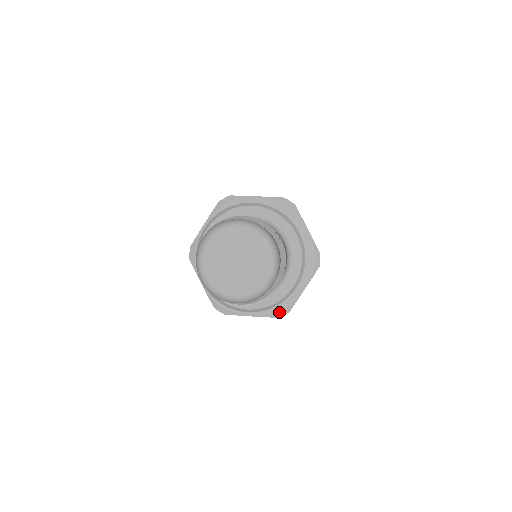
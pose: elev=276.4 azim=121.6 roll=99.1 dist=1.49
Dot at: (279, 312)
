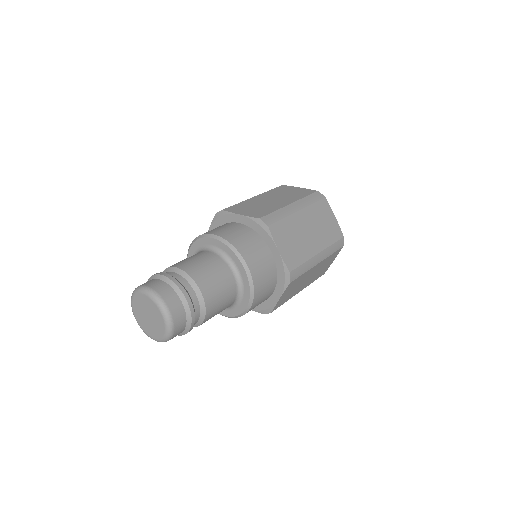
Dot at: occluded
